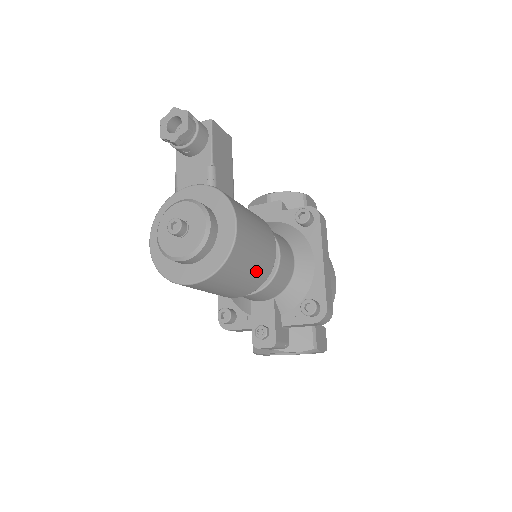
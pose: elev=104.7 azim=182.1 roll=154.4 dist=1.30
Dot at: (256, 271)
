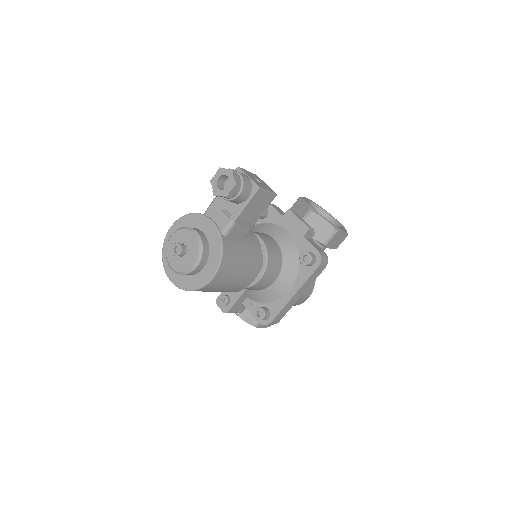
Dot at: (223, 291)
